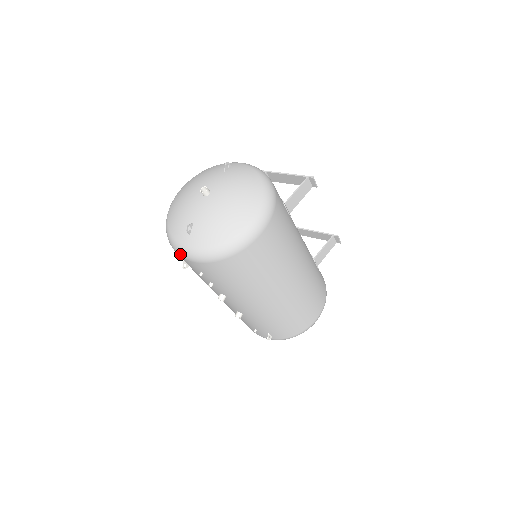
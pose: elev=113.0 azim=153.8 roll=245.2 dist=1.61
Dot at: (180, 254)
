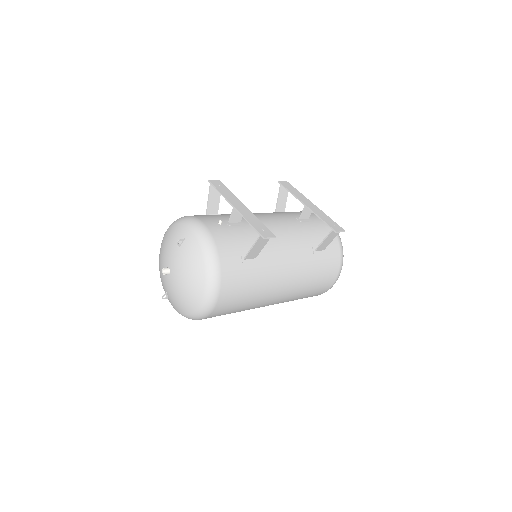
Dot at: occluded
